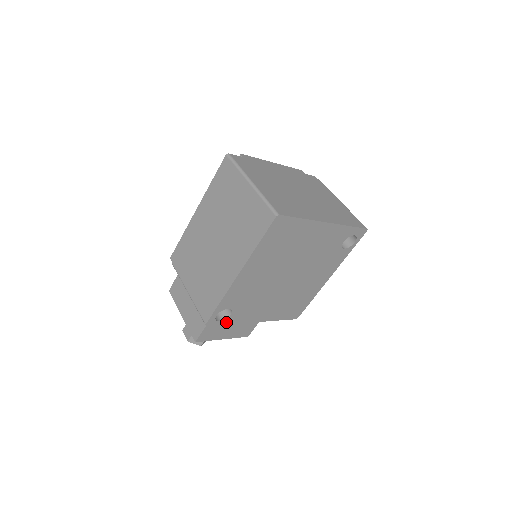
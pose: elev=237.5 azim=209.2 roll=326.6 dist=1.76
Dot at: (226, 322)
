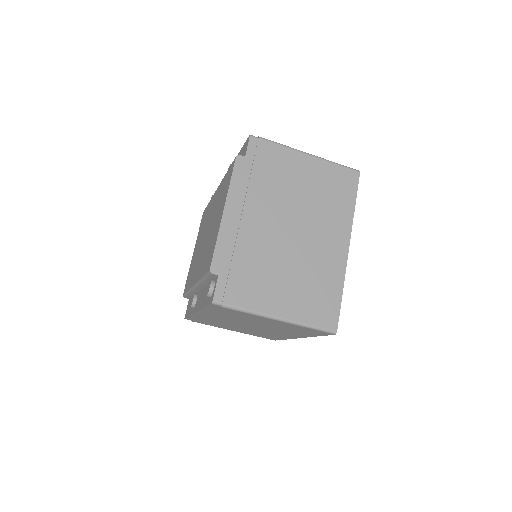
Dot at: occluded
